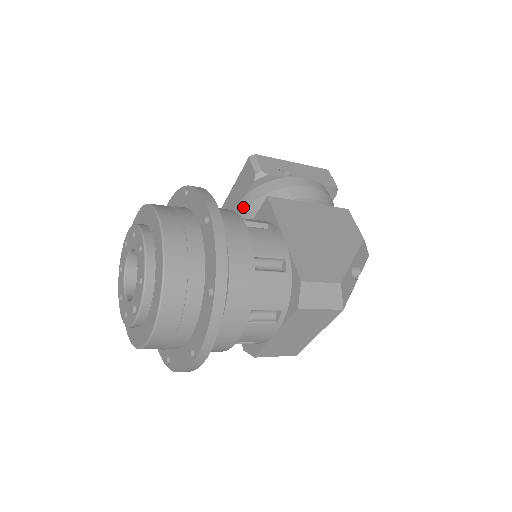
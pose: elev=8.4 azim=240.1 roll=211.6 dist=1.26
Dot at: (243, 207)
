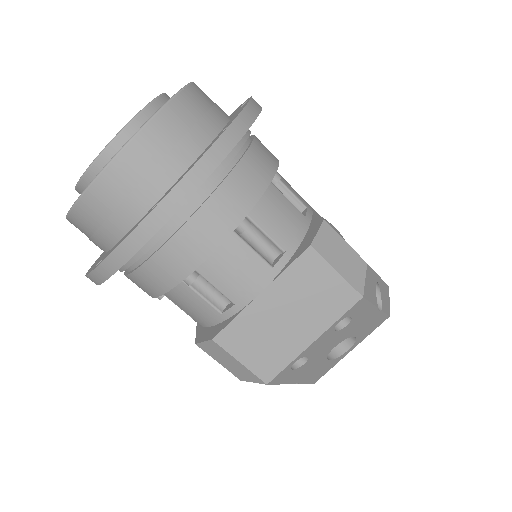
Dot at: occluded
